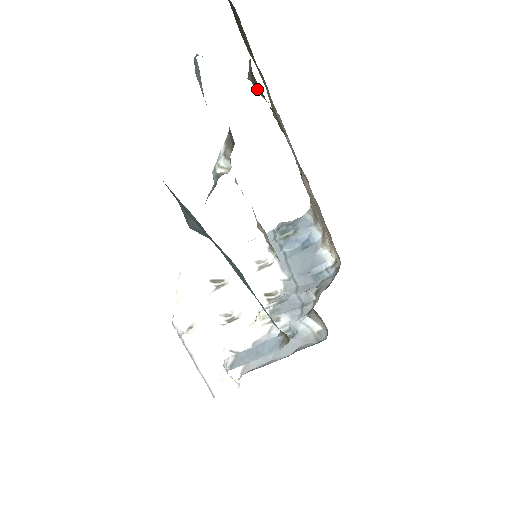
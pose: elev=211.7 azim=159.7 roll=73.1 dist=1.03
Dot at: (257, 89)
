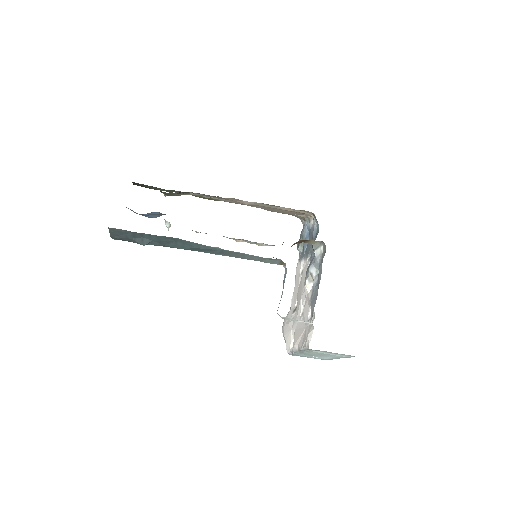
Dot at: (171, 195)
